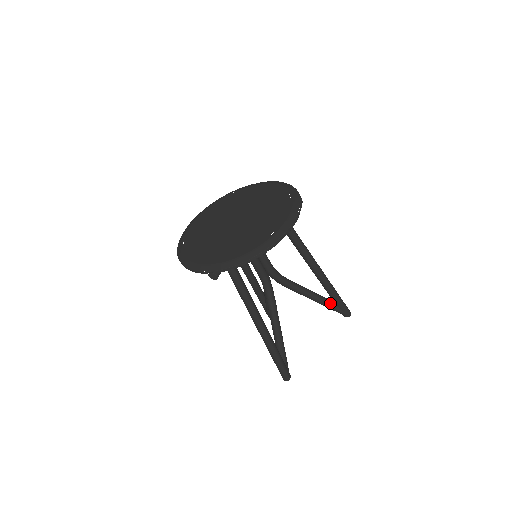
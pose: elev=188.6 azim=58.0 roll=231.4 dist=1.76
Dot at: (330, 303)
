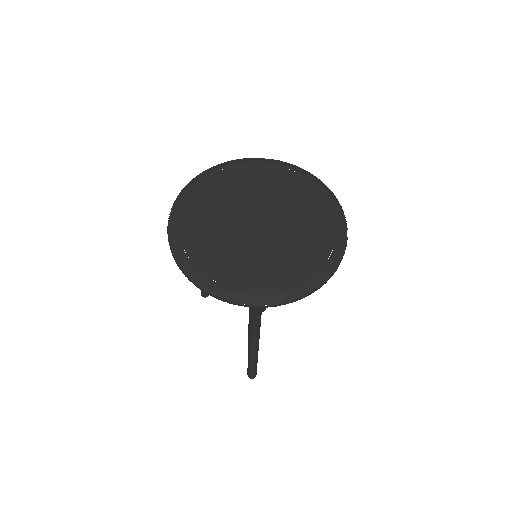
Dot at: occluded
